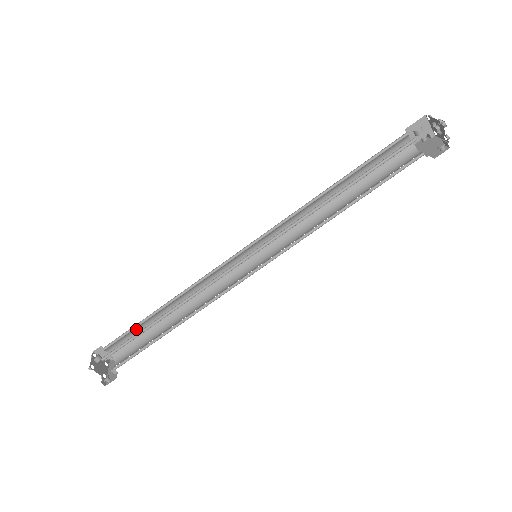
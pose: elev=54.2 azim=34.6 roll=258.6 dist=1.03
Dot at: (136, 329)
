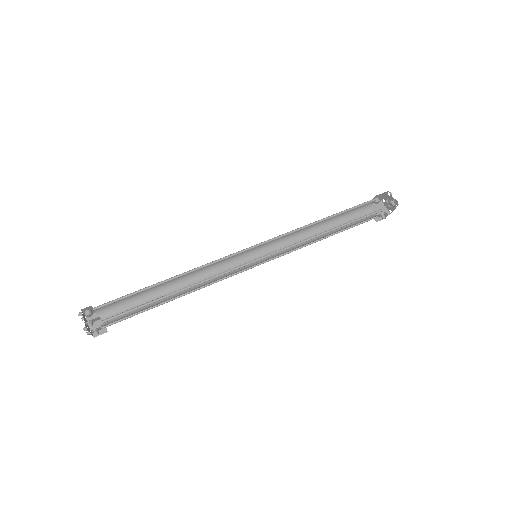
Dot at: (135, 301)
